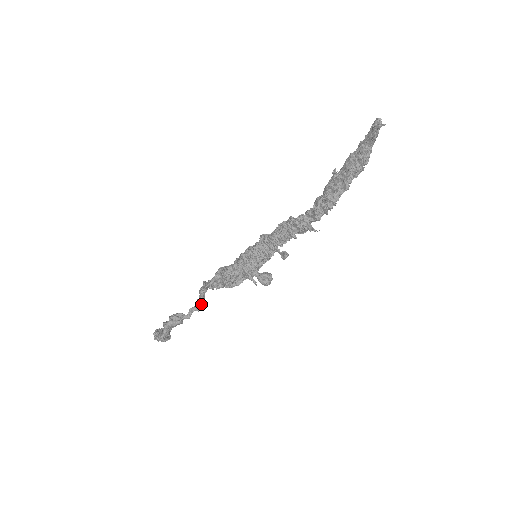
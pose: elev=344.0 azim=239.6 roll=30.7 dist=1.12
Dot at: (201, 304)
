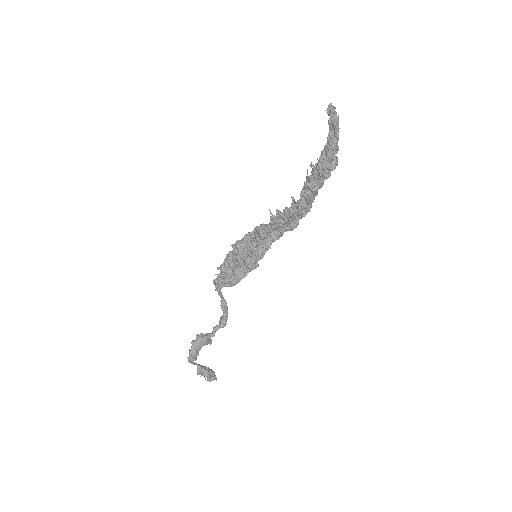
Dot at: (222, 319)
